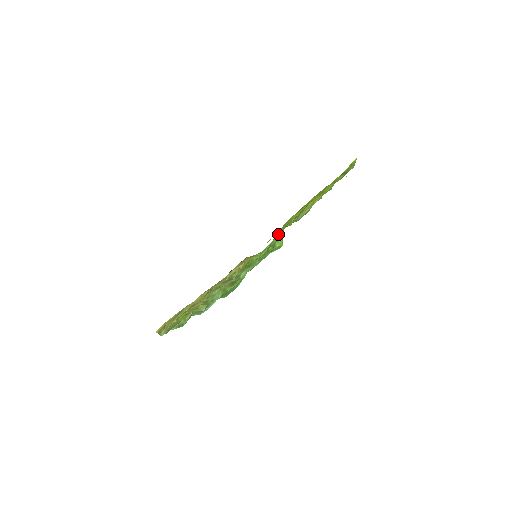
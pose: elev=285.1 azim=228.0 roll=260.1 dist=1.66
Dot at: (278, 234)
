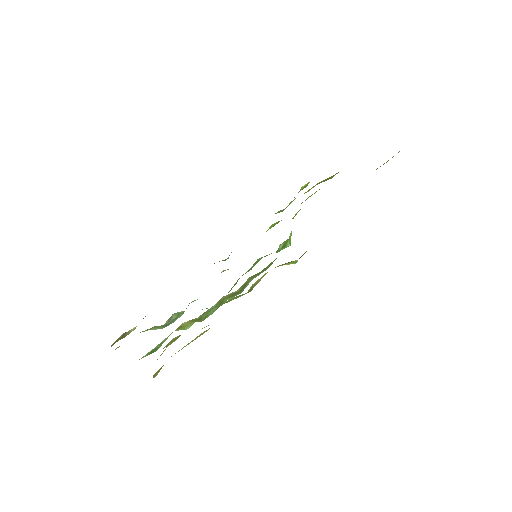
Dot at: occluded
